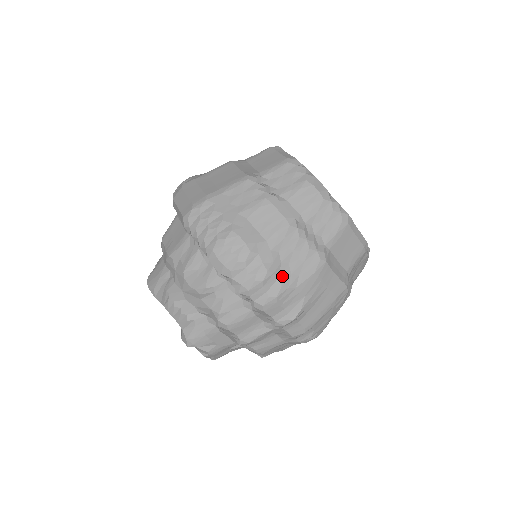
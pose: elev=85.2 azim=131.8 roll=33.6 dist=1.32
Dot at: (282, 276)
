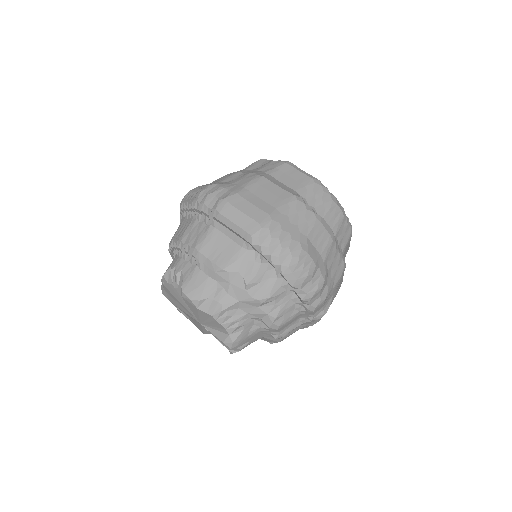
Dot at: (328, 282)
